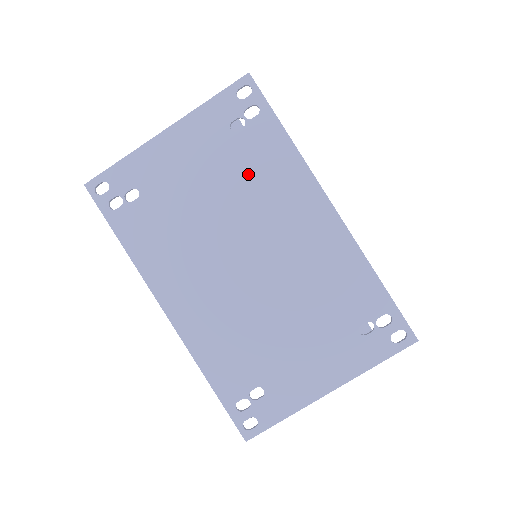
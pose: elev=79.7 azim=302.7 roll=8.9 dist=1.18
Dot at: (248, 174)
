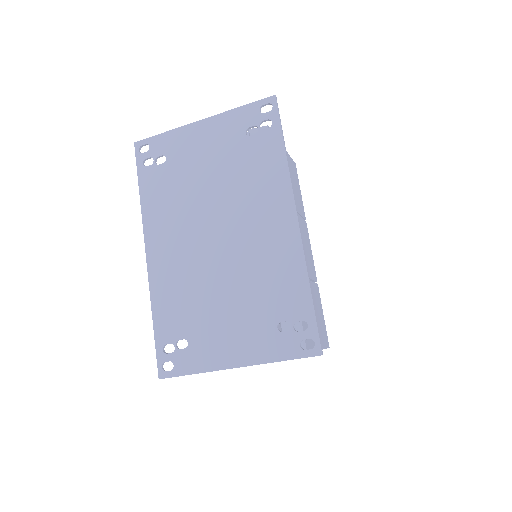
Dot at: (244, 170)
